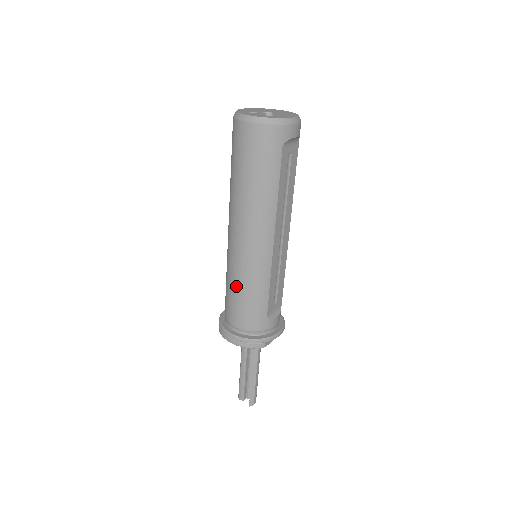
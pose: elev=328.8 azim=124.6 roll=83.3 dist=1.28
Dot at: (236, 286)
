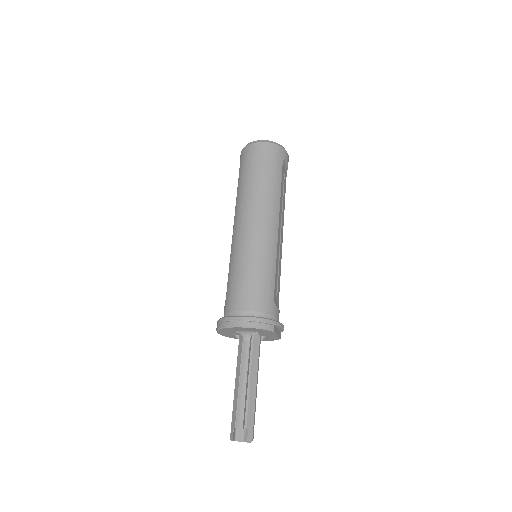
Dot at: (246, 267)
